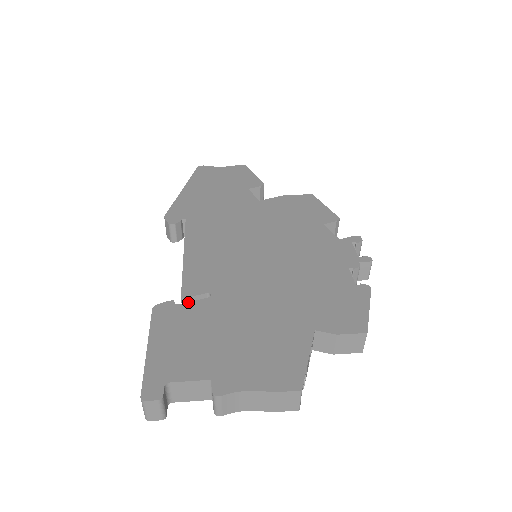
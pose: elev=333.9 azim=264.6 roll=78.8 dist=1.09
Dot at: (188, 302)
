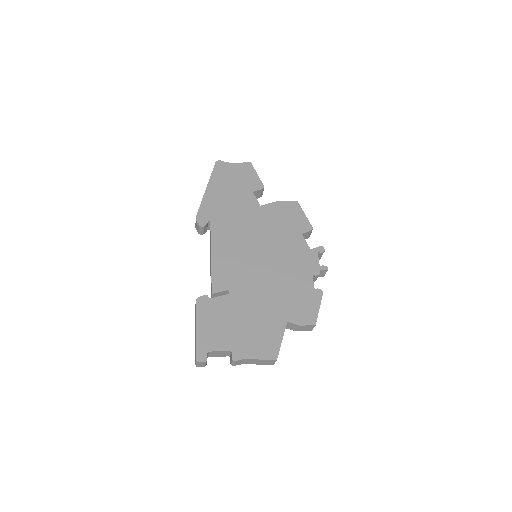
Dot at: (216, 297)
